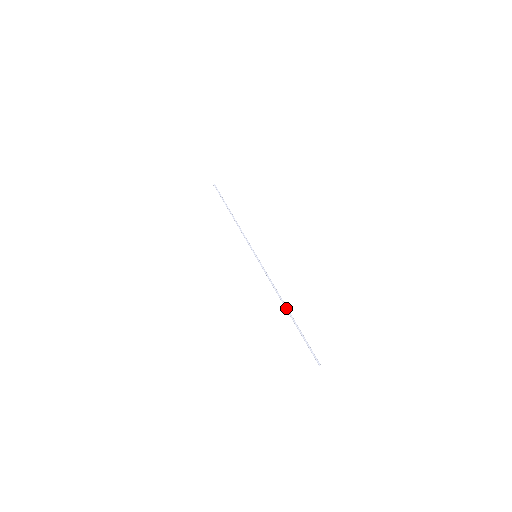
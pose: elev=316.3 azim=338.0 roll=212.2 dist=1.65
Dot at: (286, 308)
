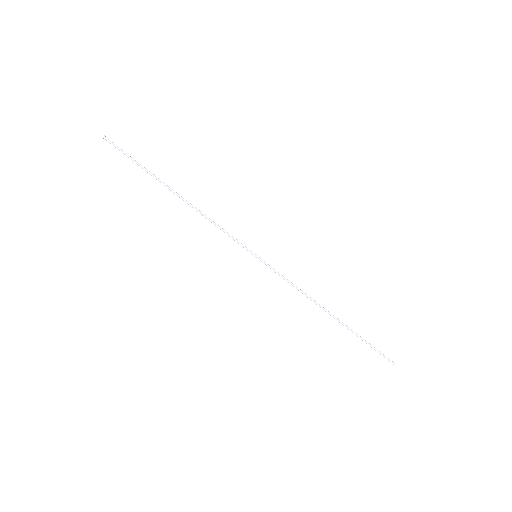
Dot at: (333, 316)
